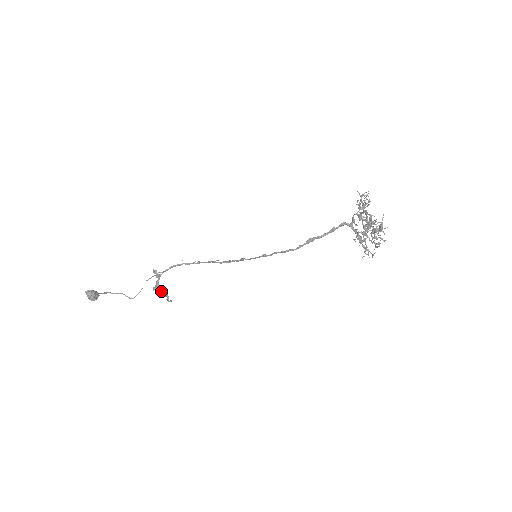
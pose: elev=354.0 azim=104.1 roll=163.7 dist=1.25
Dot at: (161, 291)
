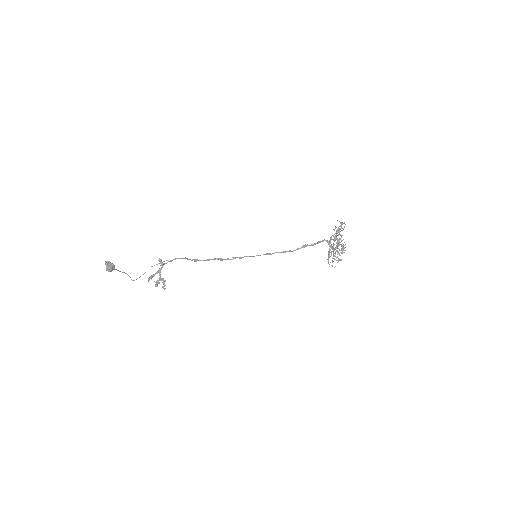
Dot at: (161, 278)
